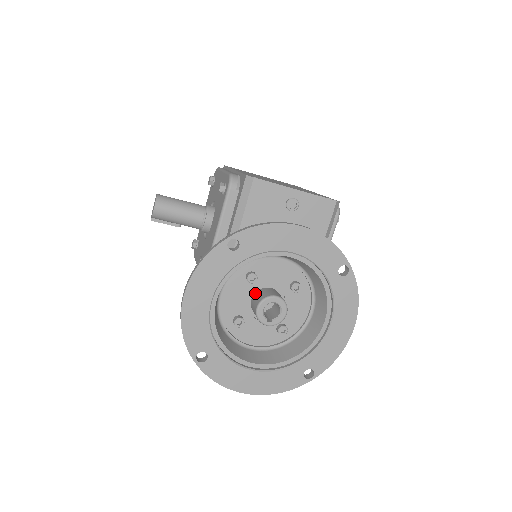
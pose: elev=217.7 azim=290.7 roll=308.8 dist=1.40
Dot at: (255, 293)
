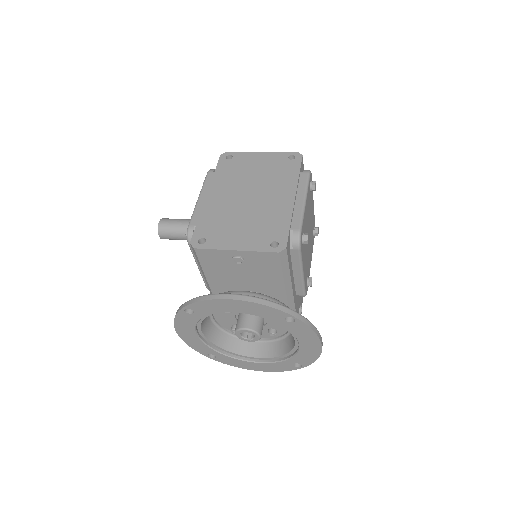
Dot at: (238, 315)
